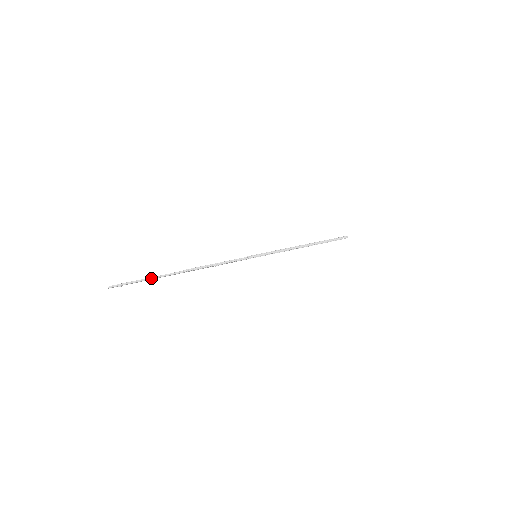
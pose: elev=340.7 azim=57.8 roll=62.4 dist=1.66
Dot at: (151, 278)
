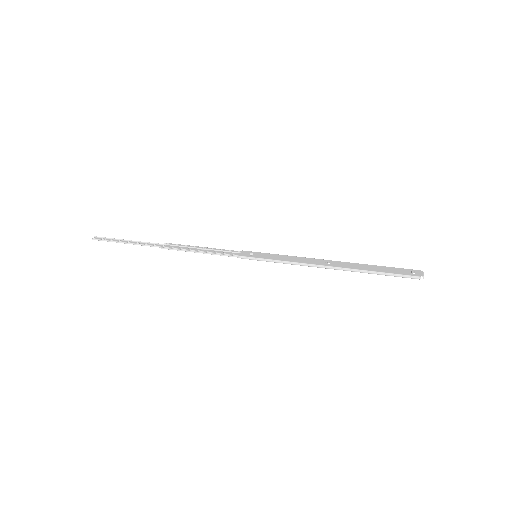
Dot at: (129, 243)
